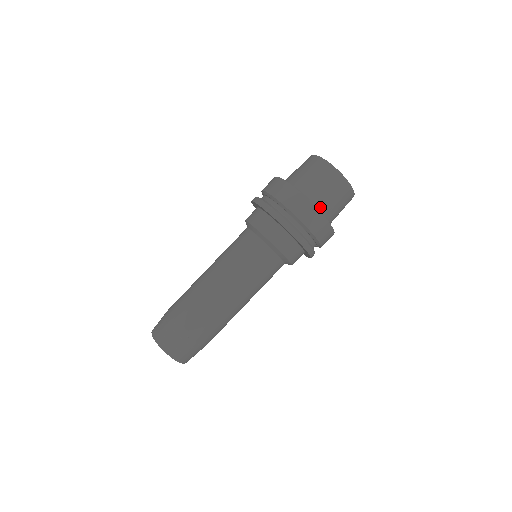
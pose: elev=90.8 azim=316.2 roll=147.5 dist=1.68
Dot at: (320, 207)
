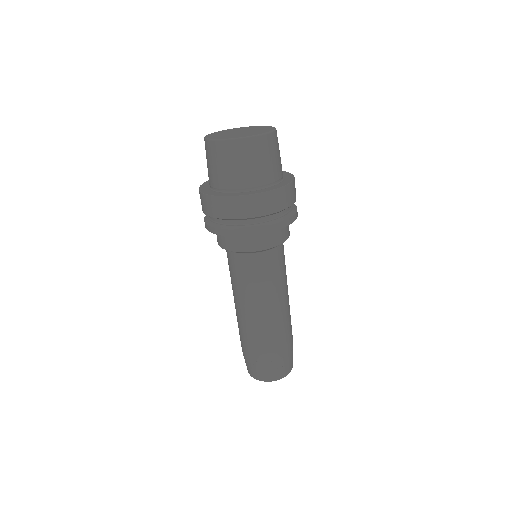
Dot at: (227, 187)
